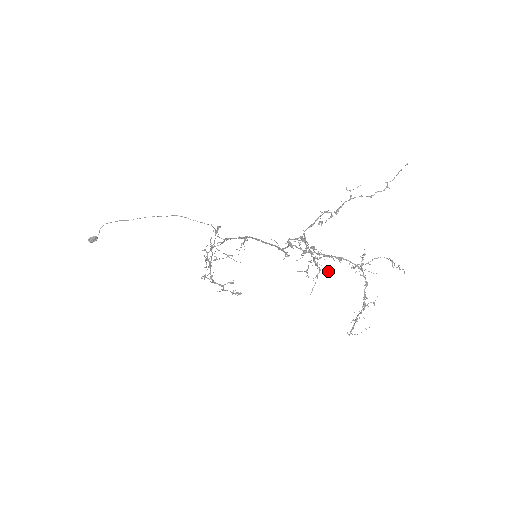
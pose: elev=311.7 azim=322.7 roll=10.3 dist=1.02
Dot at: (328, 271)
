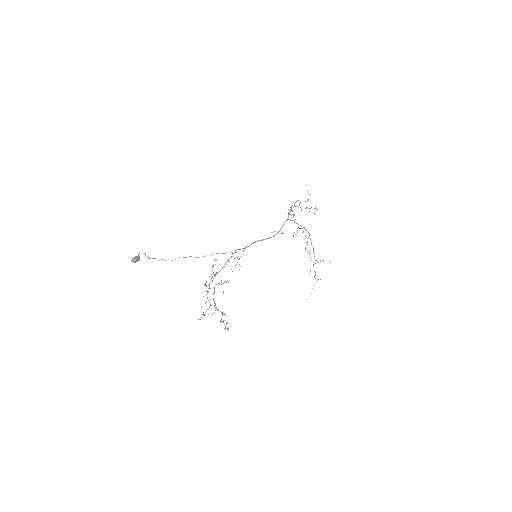
Dot at: (314, 213)
